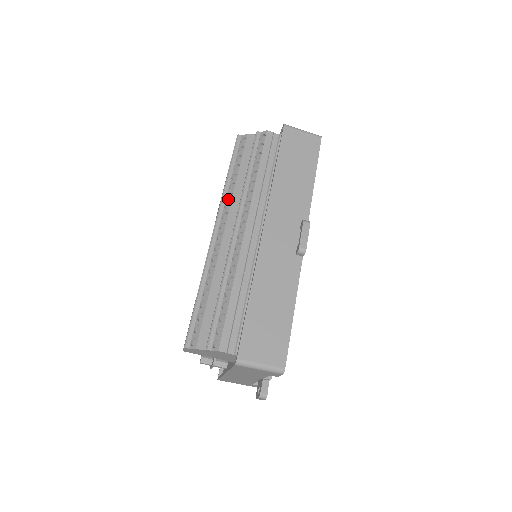
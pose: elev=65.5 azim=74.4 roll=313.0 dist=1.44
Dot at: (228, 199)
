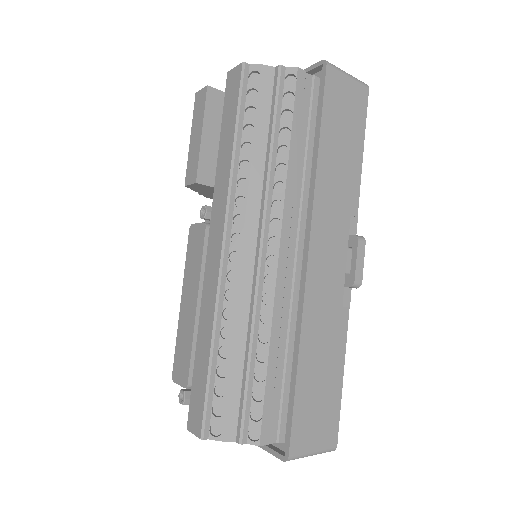
Dot at: (241, 190)
